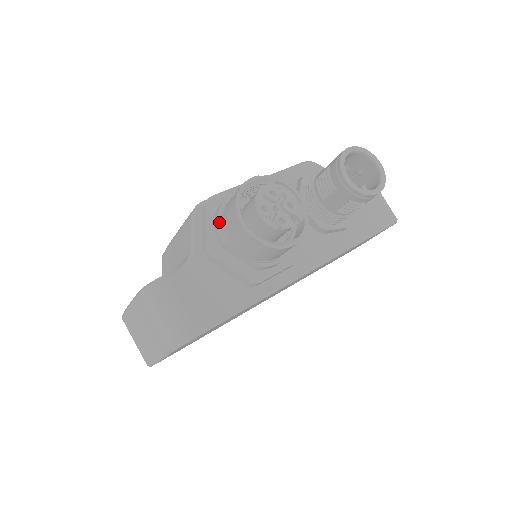
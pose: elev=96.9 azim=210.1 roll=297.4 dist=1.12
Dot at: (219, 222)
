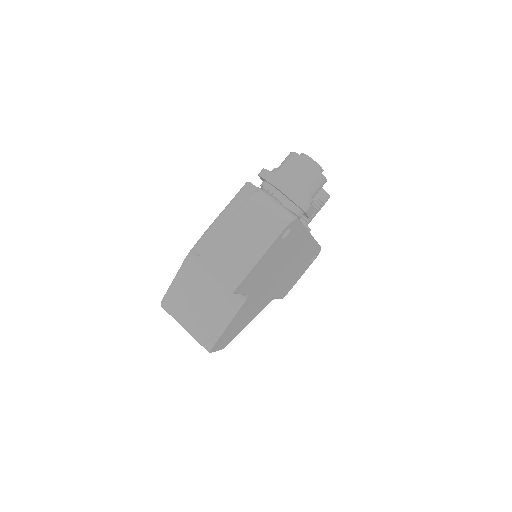
Dot at: (280, 172)
